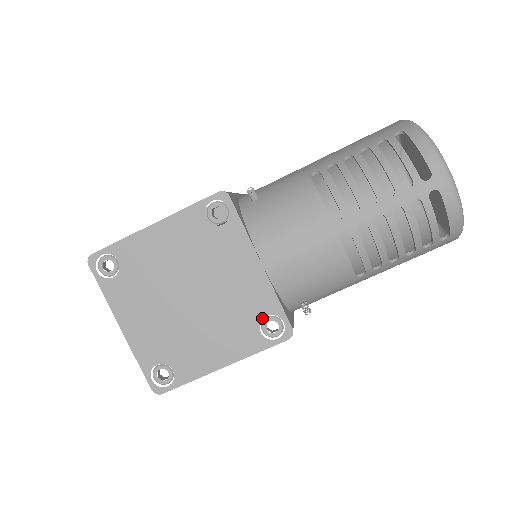
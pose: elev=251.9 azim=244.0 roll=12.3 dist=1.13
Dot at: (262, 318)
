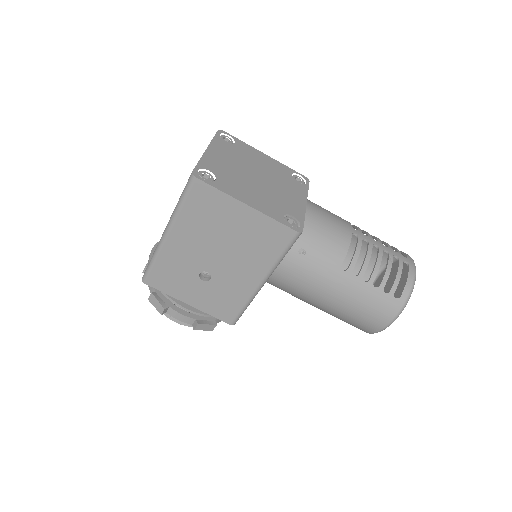
Dot at: (289, 214)
